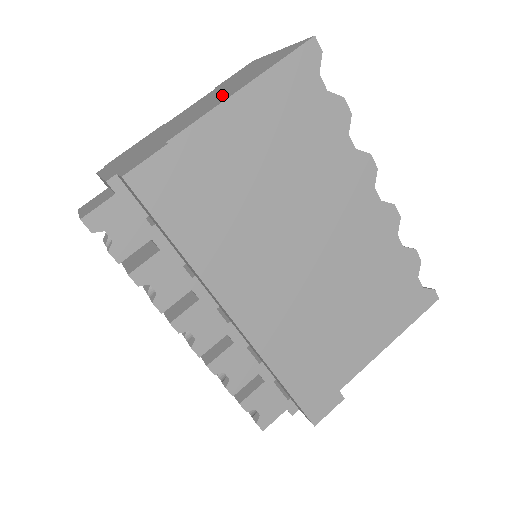
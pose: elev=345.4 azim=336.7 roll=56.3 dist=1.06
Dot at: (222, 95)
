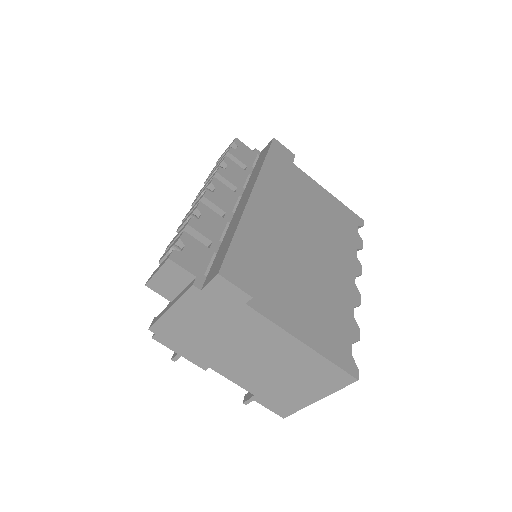
Dot at: occluded
